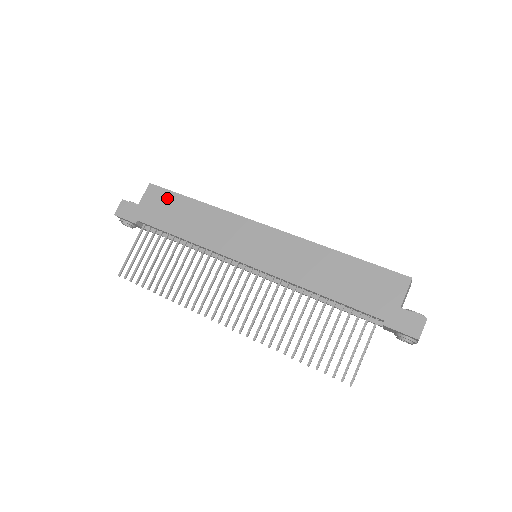
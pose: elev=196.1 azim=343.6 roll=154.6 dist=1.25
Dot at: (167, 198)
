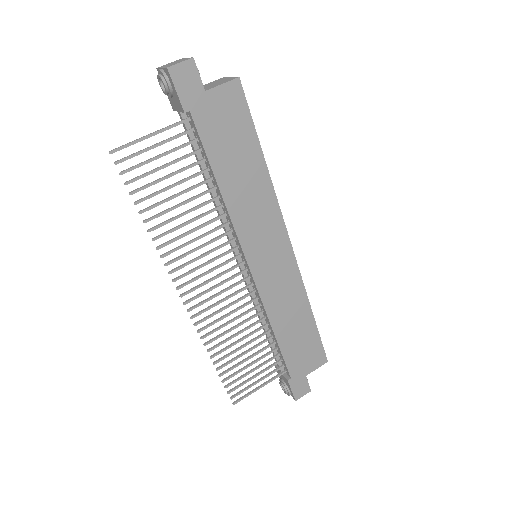
Dot at: (242, 122)
